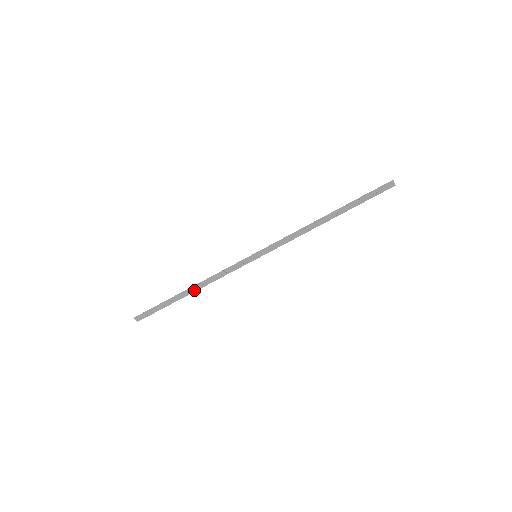
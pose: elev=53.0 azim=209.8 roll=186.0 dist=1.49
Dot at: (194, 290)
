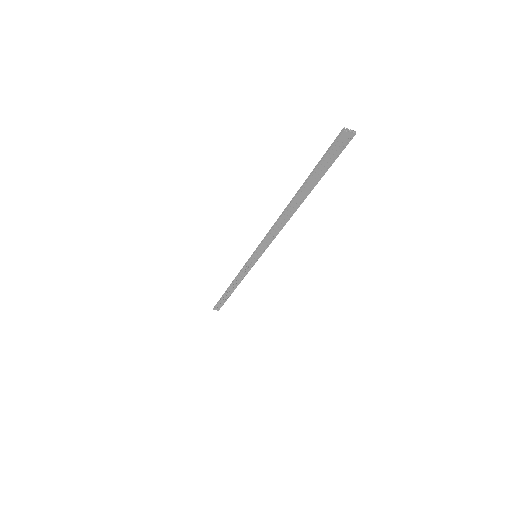
Dot at: (233, 288)
